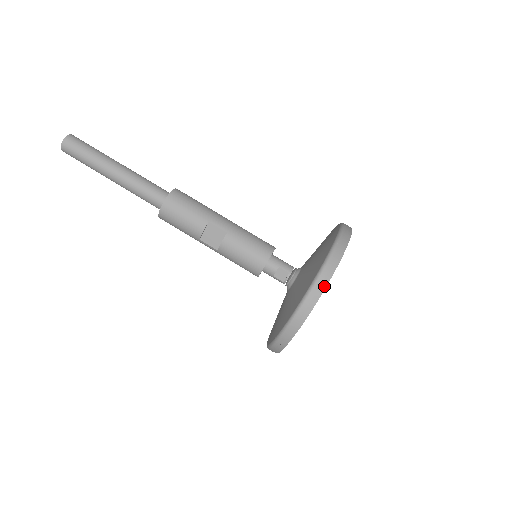
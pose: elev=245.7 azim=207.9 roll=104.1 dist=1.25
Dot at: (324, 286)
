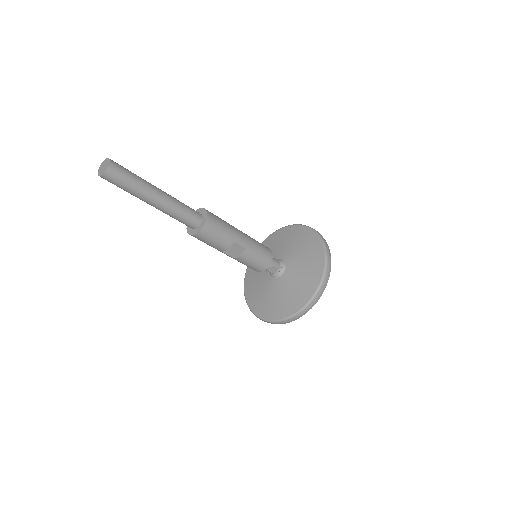
Dot at: (319, 298)
